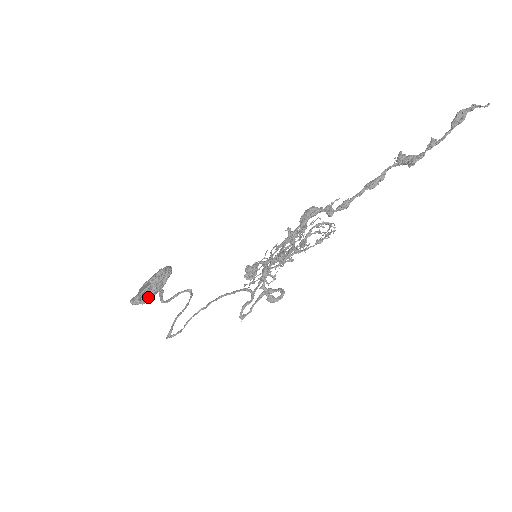
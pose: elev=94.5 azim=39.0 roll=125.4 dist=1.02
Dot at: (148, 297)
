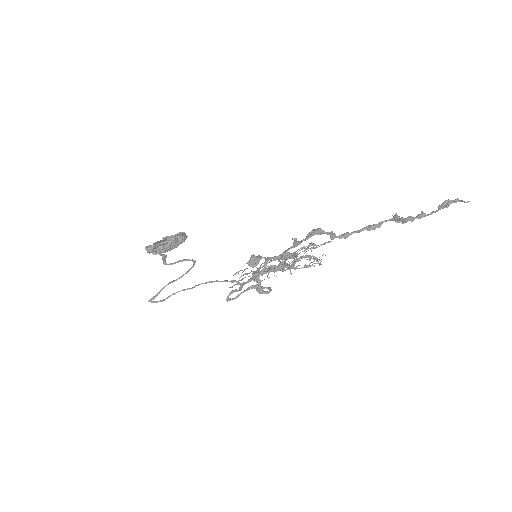
Dot at: (160, 251)
